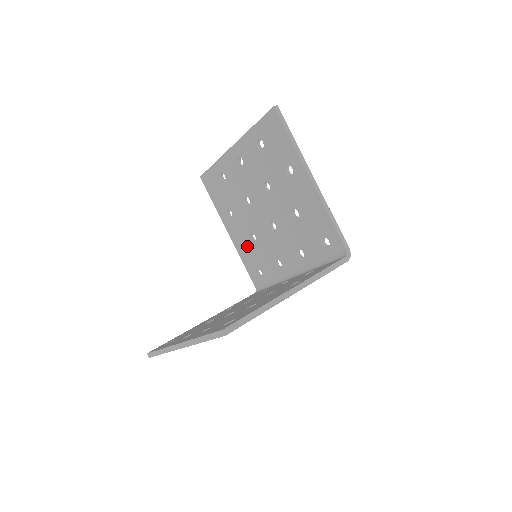
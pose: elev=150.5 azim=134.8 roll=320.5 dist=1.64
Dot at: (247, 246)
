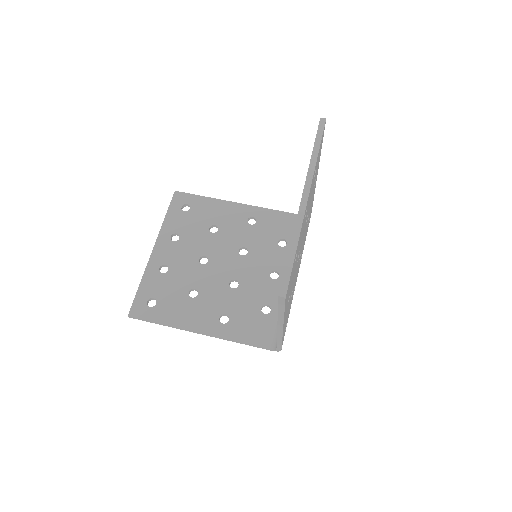
Dot at: occluded
